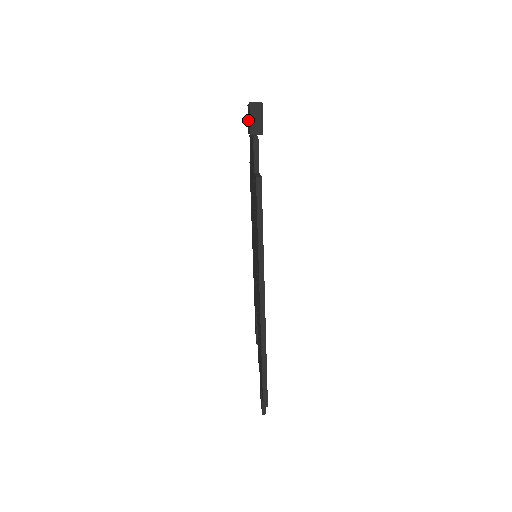
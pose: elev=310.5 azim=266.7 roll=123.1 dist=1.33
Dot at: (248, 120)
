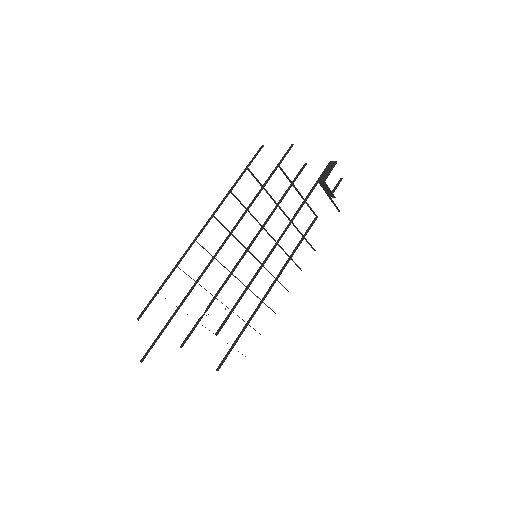
Dot at: occluded
